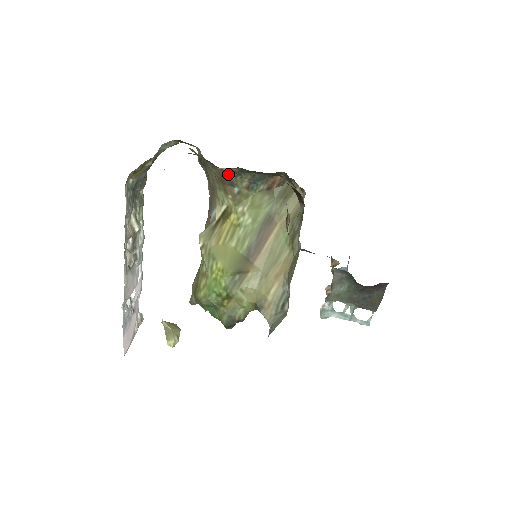
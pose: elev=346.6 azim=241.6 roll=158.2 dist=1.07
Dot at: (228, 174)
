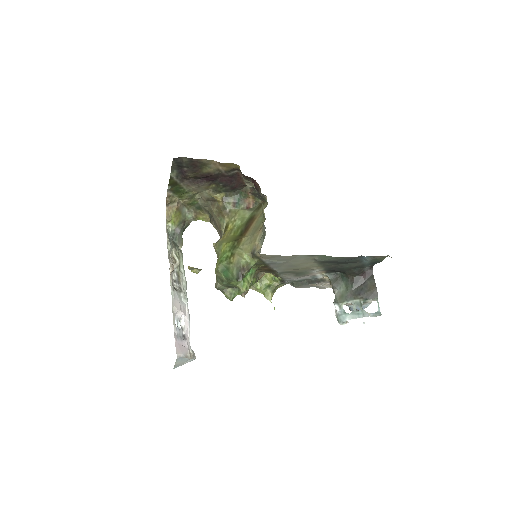
Dot at: (220, 202)
